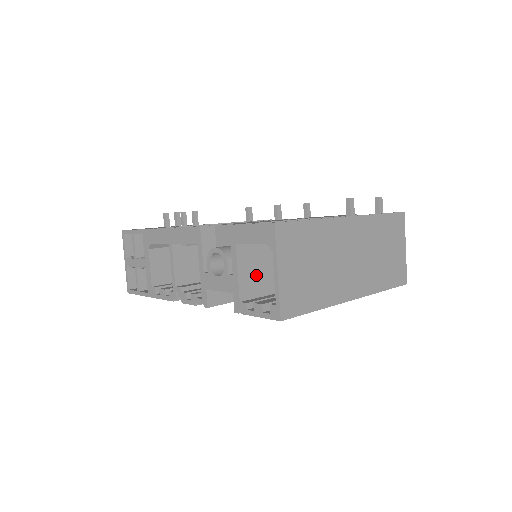
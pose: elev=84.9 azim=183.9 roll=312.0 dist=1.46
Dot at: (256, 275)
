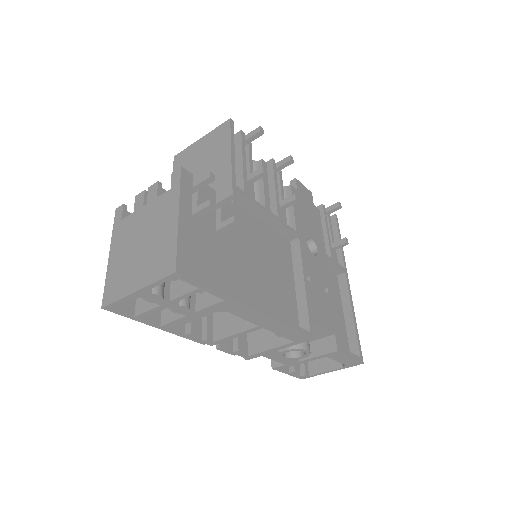
Dot at: occluded
